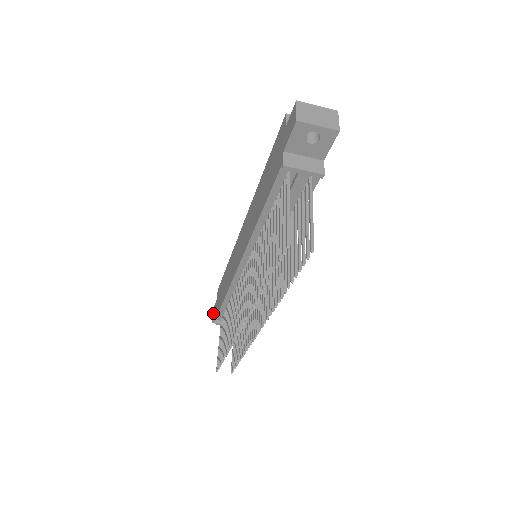
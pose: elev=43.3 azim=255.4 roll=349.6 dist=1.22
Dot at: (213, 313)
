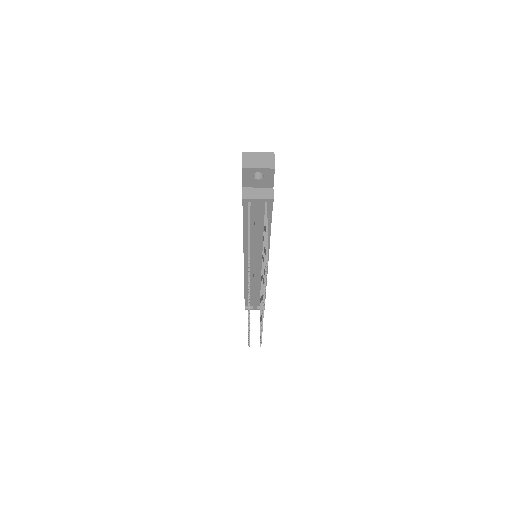
Dot at: occluded
